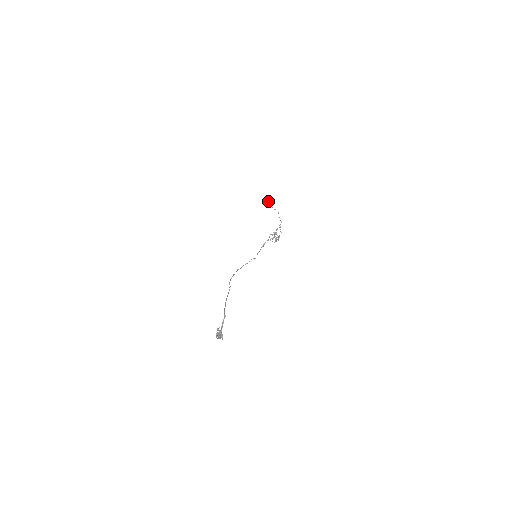
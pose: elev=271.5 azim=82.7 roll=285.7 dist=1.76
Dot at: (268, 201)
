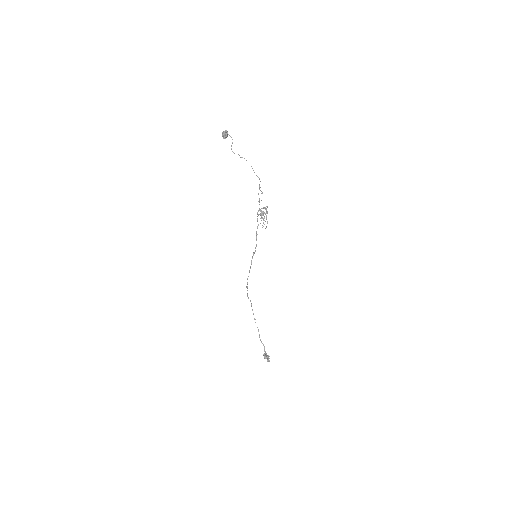
Dot at: (226, 134)
